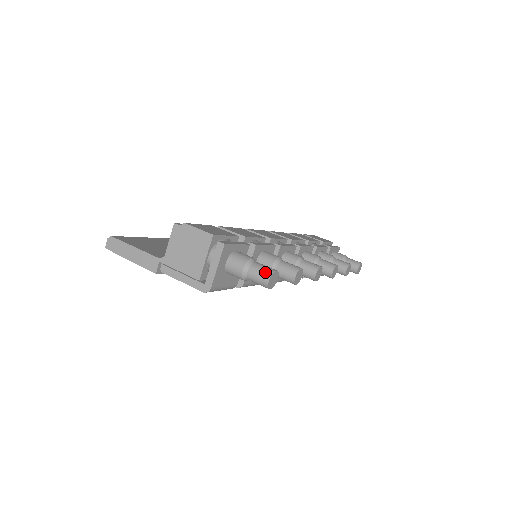
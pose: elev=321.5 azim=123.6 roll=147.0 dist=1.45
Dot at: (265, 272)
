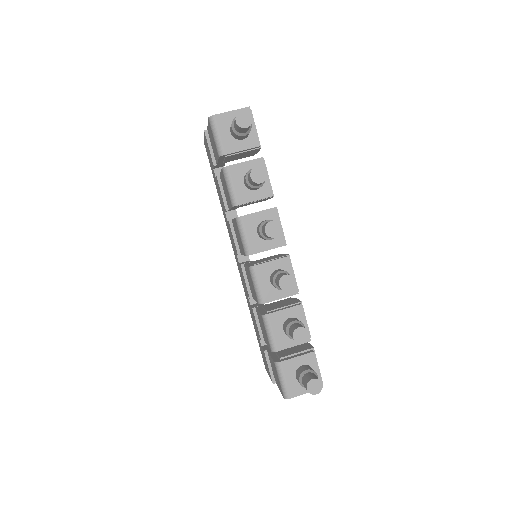
Dot at: (246, 113)
